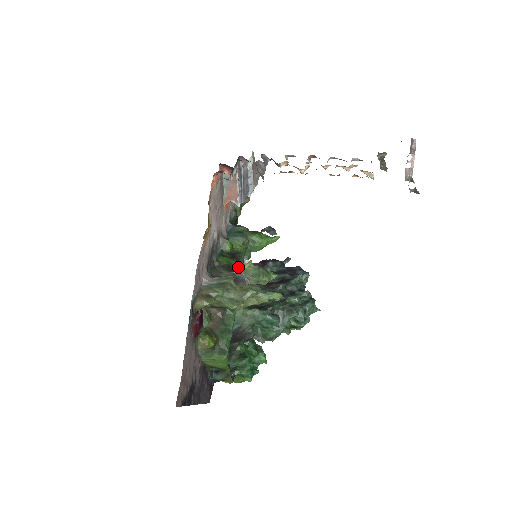
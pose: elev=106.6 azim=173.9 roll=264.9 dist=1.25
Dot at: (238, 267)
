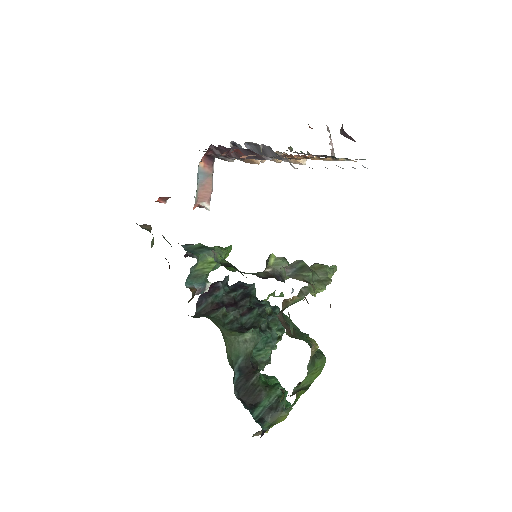
Dot at: (243, 275)
